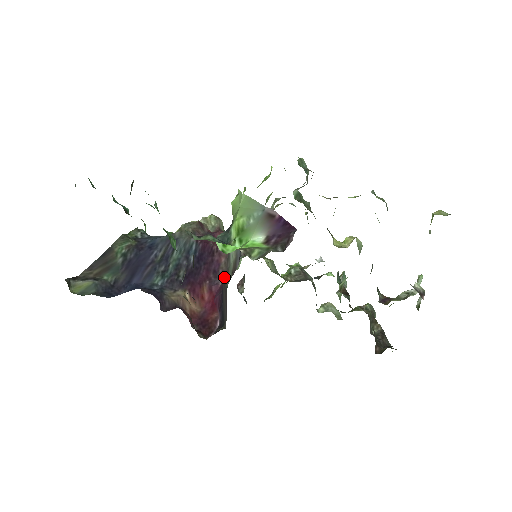
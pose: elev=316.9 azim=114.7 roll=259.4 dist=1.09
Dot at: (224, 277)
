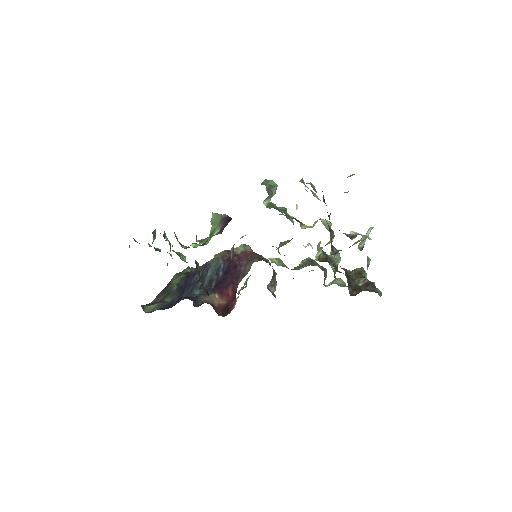
Dot at: occluded
